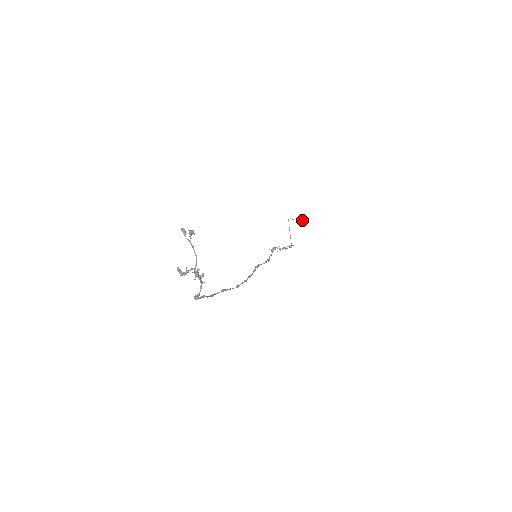
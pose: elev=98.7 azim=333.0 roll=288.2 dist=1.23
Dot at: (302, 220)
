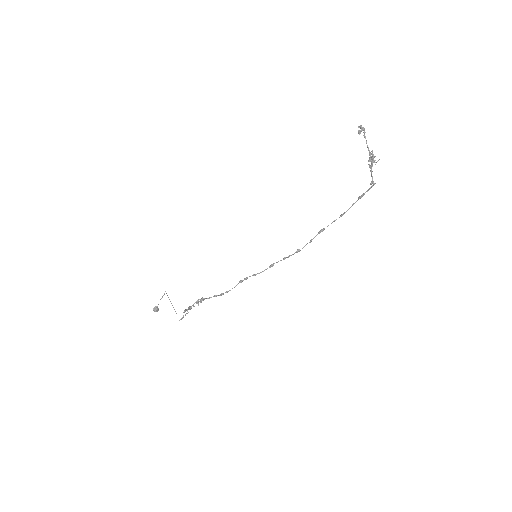
Dot at: occluded
